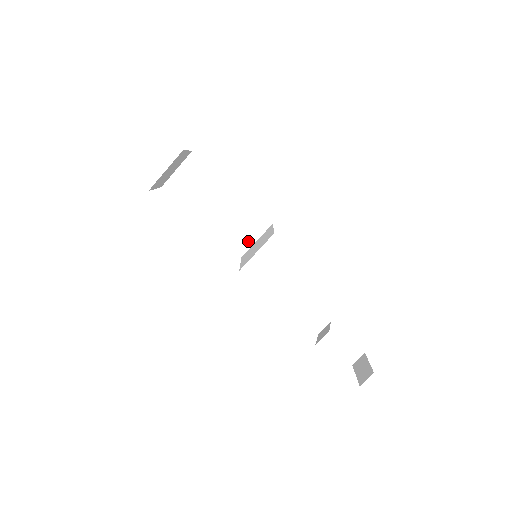
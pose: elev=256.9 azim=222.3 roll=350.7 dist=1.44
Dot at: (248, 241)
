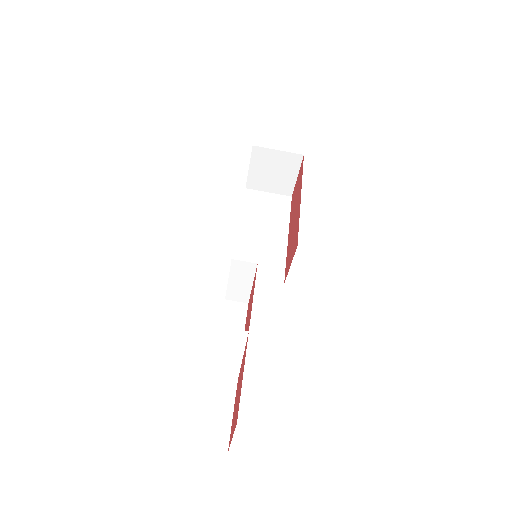
Dot at: occluded
